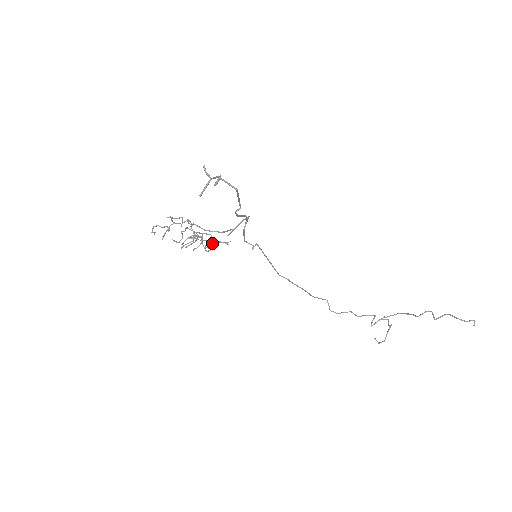
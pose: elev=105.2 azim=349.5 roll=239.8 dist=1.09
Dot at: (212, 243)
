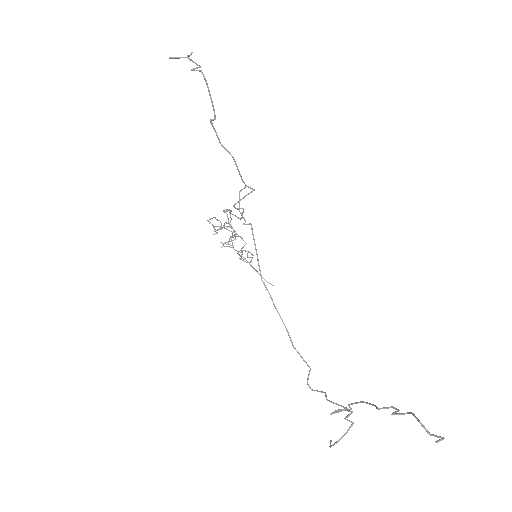
Dot at: occluded
